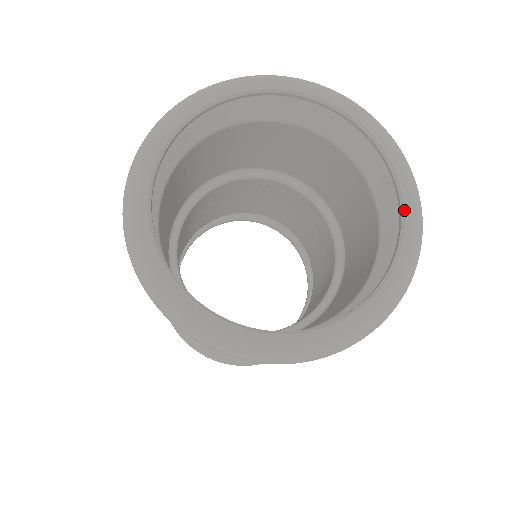
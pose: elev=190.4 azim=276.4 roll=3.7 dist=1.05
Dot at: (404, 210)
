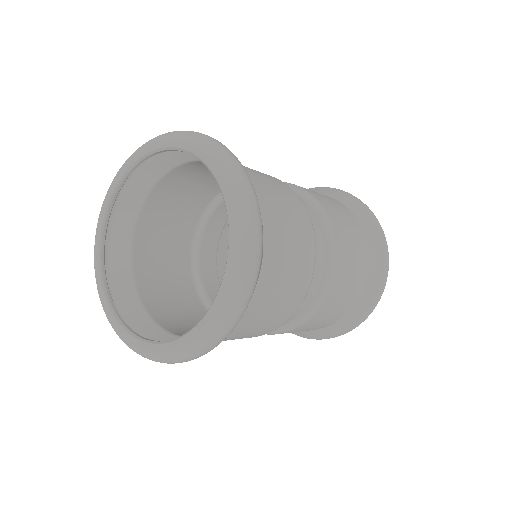
Dot at: occluded
